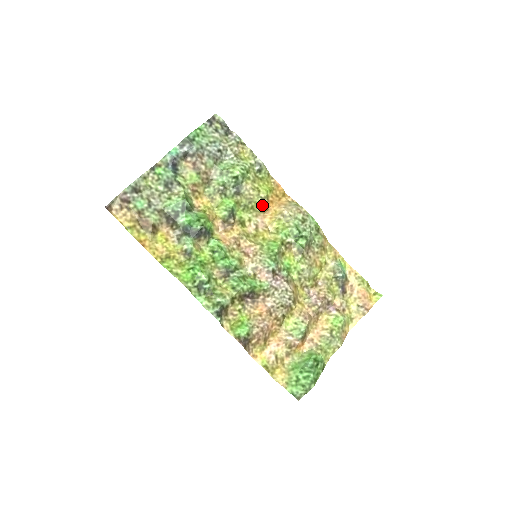
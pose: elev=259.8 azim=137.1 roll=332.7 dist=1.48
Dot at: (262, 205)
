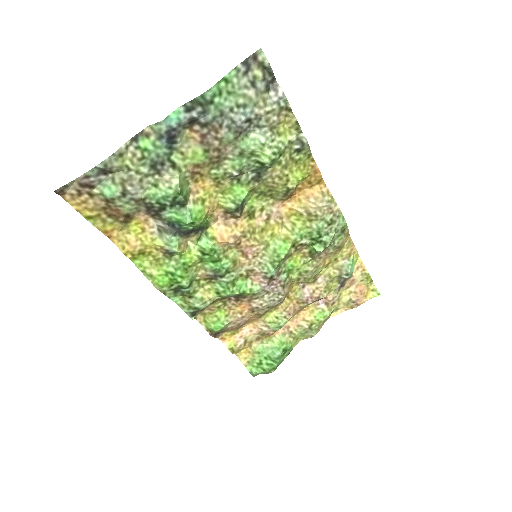
Dot at: (285, 194)
